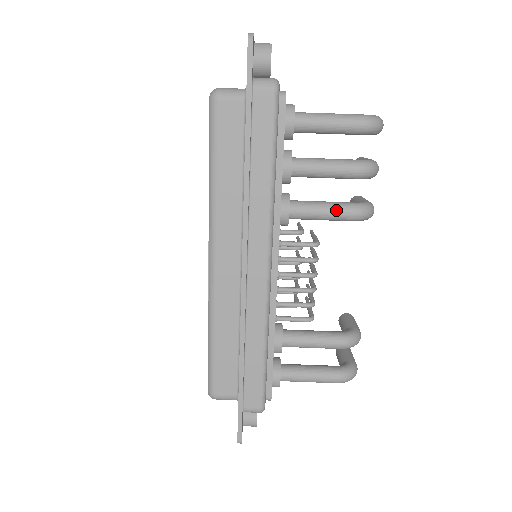
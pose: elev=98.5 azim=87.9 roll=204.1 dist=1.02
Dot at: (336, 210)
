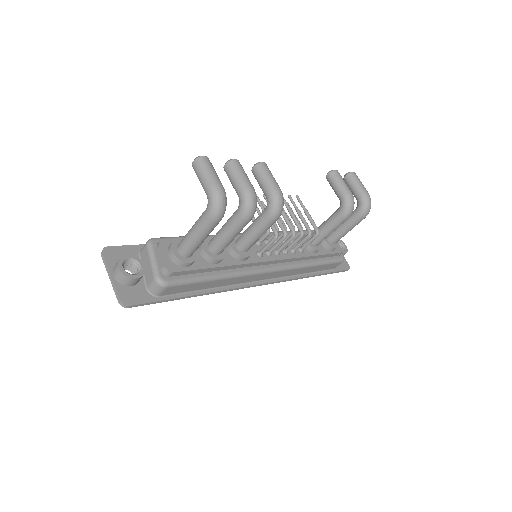
Dot at: (264, 230)
